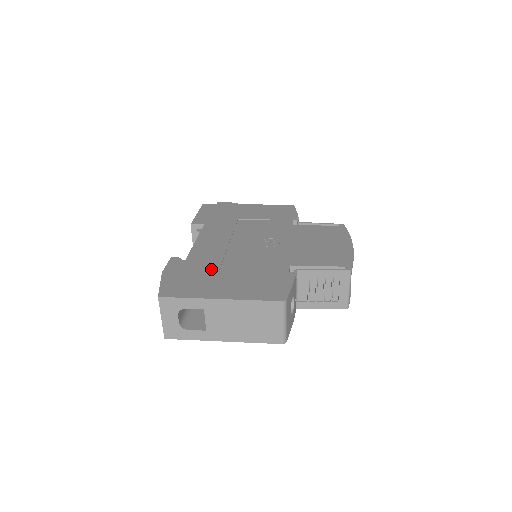
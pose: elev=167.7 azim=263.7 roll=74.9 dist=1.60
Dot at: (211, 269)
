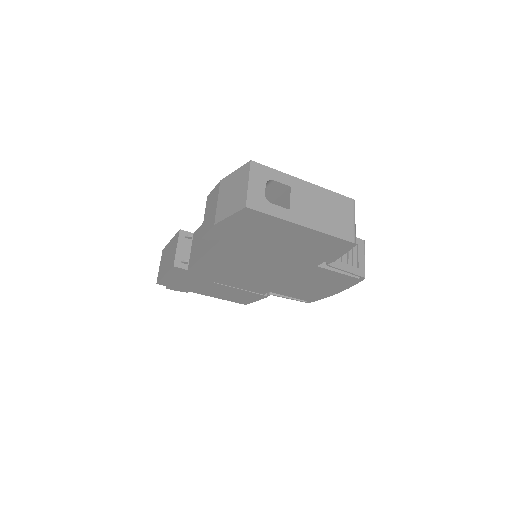
Dot at: occluded
